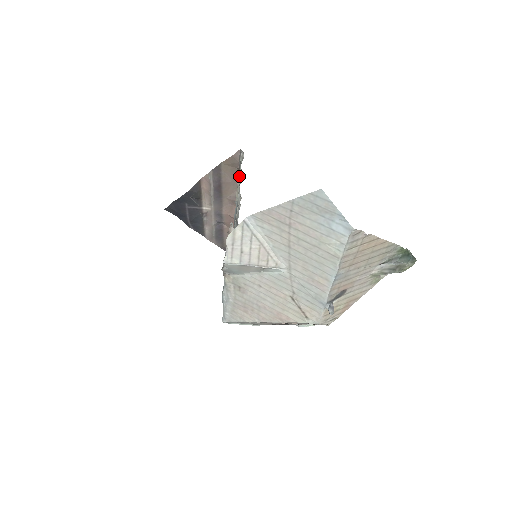
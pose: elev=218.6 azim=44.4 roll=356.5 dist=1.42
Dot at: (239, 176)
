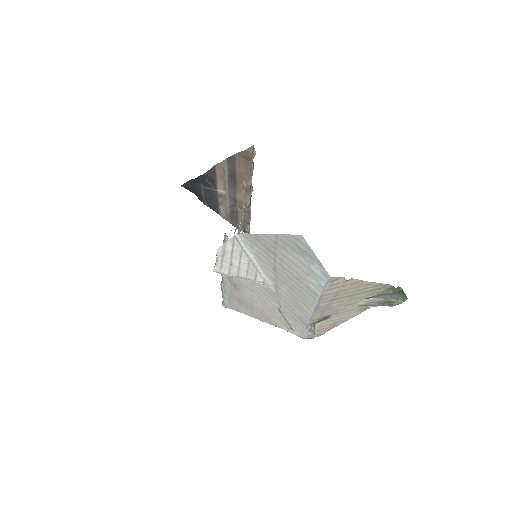
Dot at: (252, 169)
